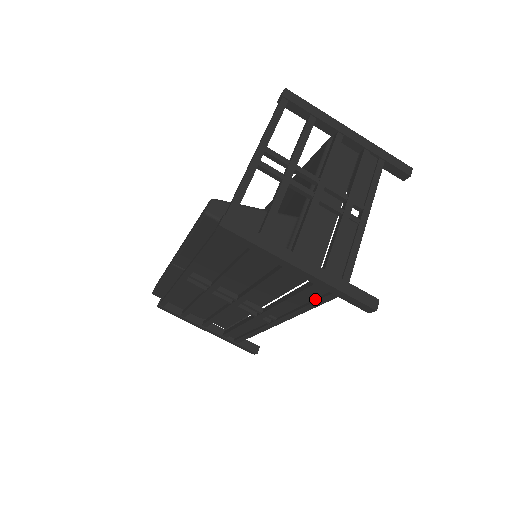
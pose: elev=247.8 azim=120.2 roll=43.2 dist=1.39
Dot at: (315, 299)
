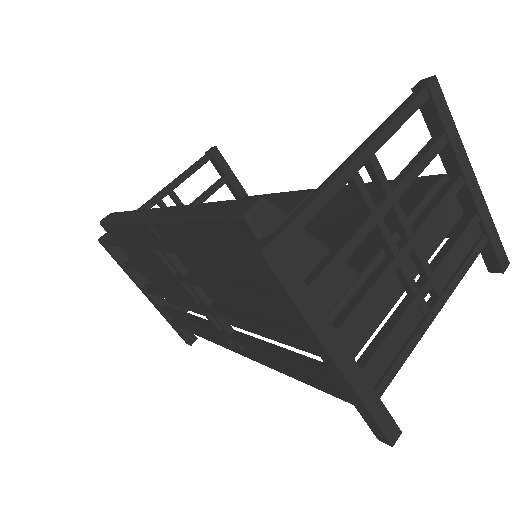
Dot at: (317, 380)
